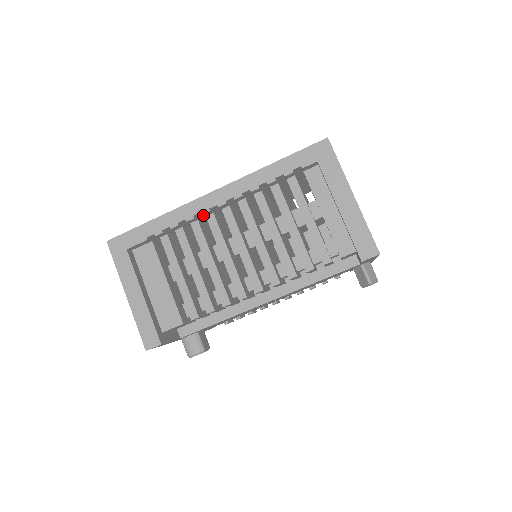
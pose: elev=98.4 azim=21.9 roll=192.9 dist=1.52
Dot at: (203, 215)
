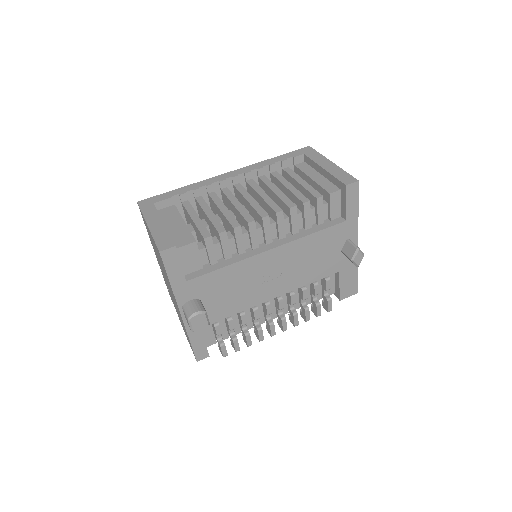
Dot at: (218, 191)
